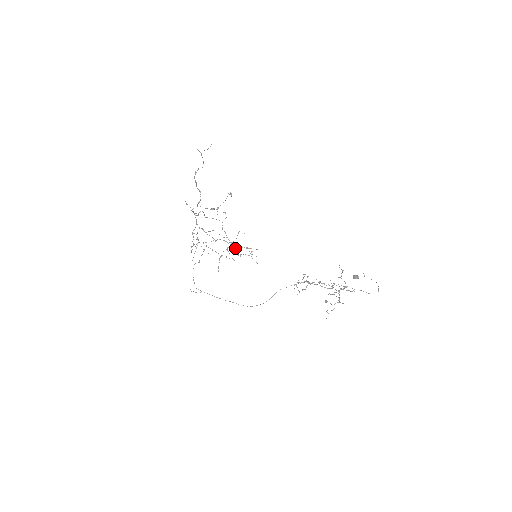
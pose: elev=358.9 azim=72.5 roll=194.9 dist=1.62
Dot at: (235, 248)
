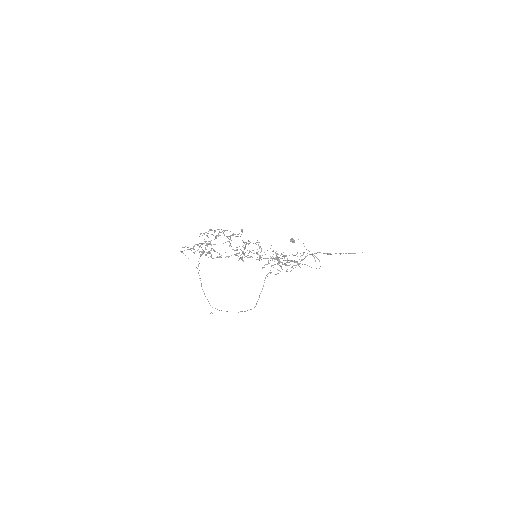
Dot at: (242, 252)
